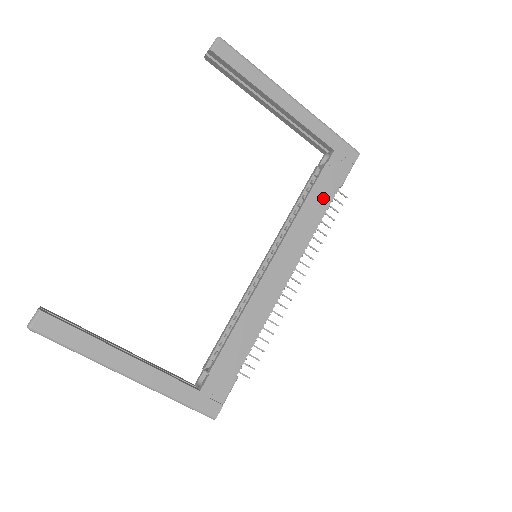
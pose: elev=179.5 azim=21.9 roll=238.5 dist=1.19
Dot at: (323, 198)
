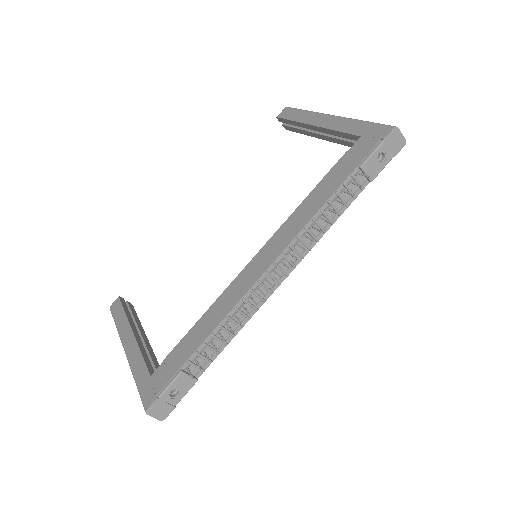
Dot at: (333, 184)
